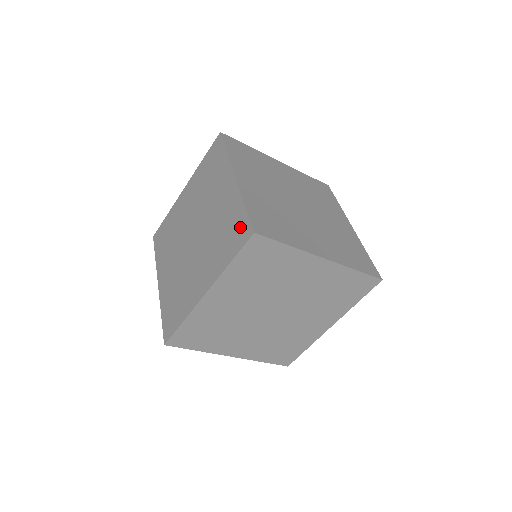
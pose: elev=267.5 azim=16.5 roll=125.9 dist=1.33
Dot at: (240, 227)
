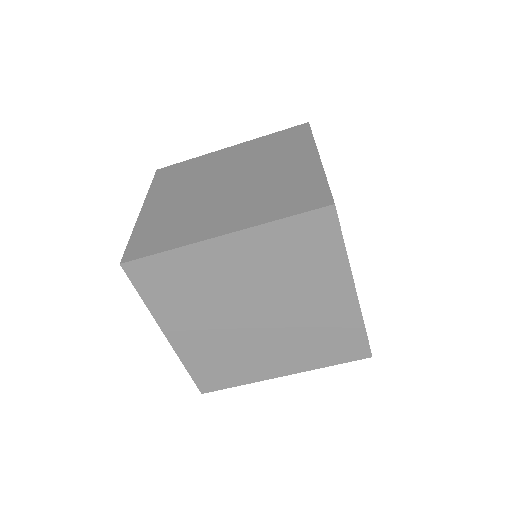
Dot at: (312, 194)
